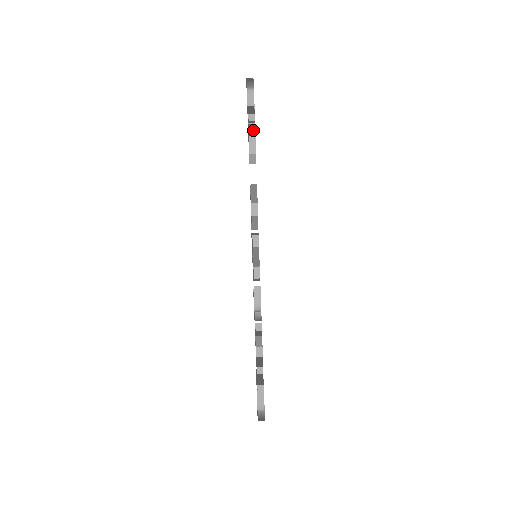
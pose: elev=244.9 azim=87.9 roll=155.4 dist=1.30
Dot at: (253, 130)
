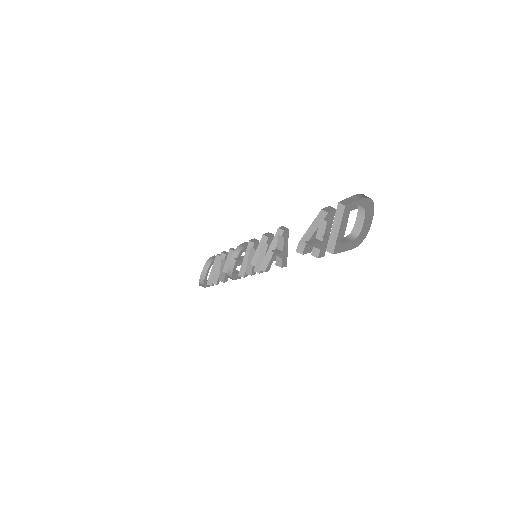
Dot at: (329, 230)
